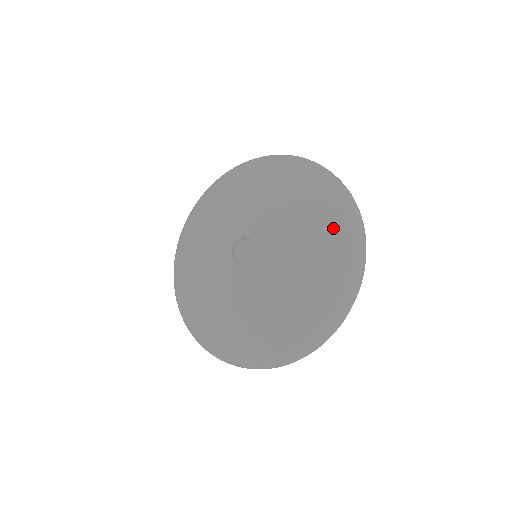
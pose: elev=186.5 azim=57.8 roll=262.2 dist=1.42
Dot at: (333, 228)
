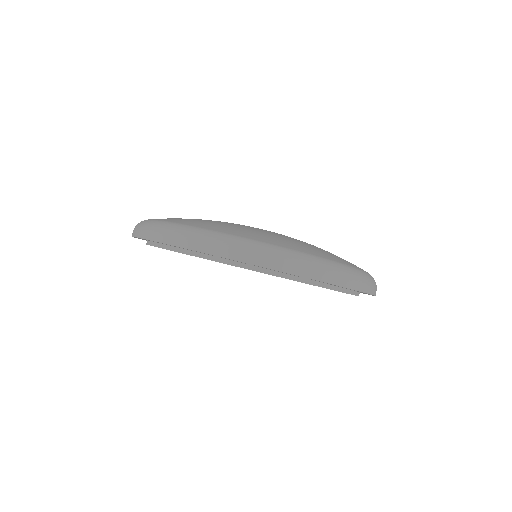
Dot at: occluded
